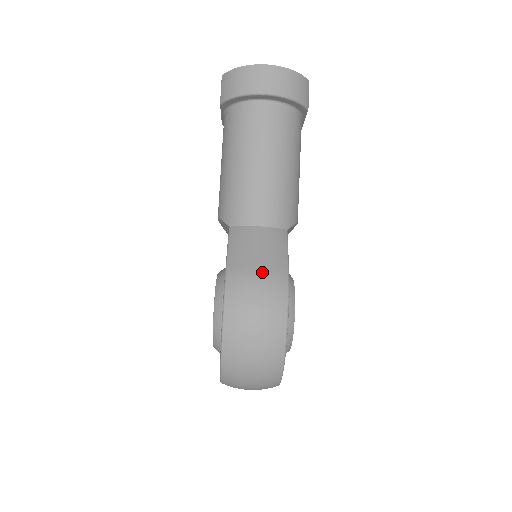
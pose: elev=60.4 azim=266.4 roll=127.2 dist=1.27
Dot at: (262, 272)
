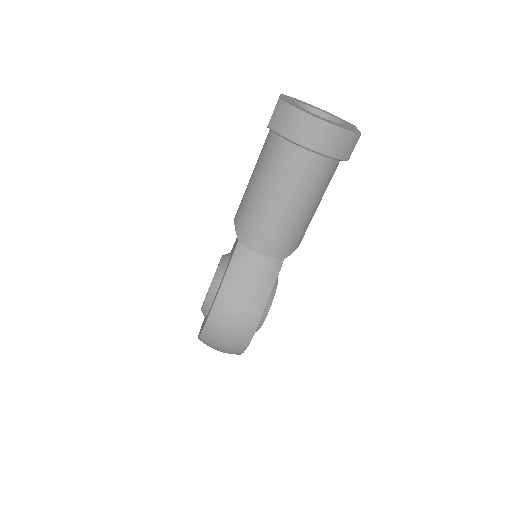
Dot at: (246, 300)
